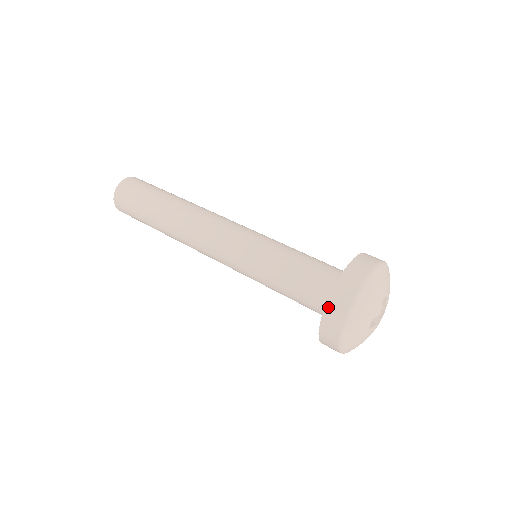
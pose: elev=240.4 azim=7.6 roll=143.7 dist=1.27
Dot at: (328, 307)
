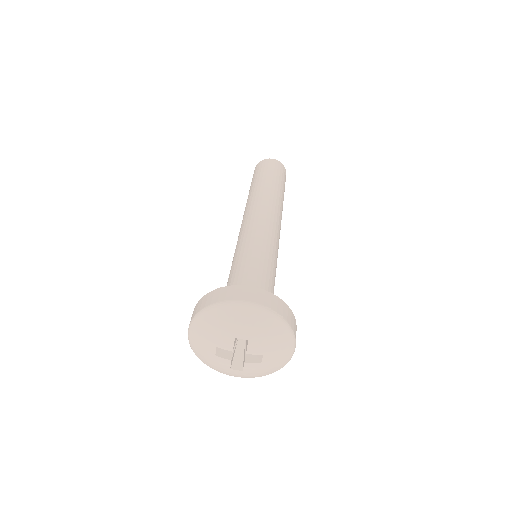
Dot at: (195, 307)
